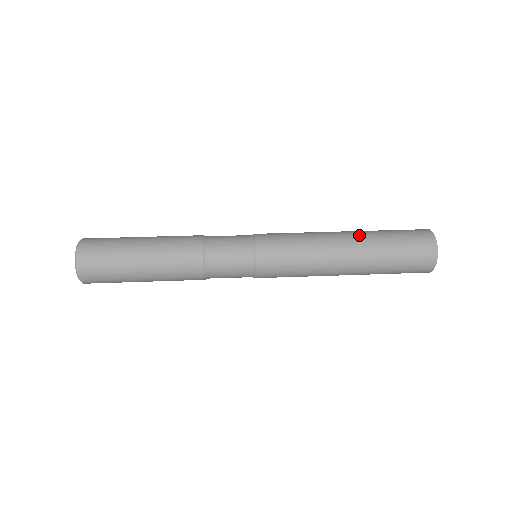
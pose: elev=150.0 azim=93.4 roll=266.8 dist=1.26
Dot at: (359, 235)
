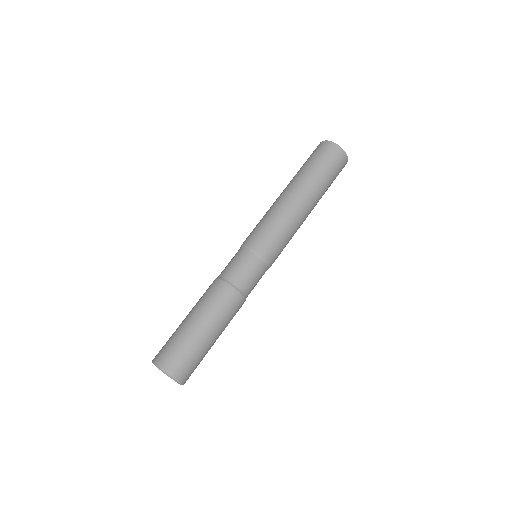
Dot at: (309, 191)
